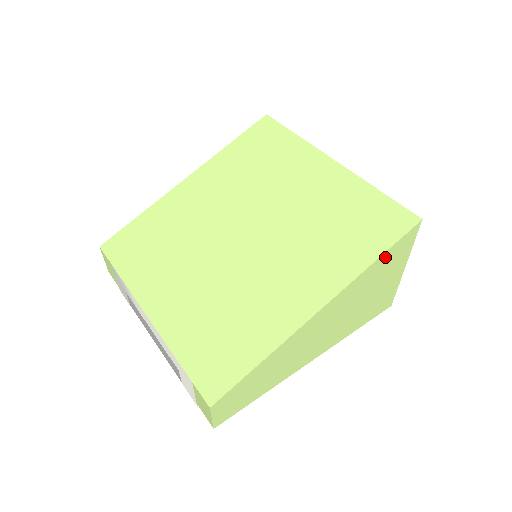
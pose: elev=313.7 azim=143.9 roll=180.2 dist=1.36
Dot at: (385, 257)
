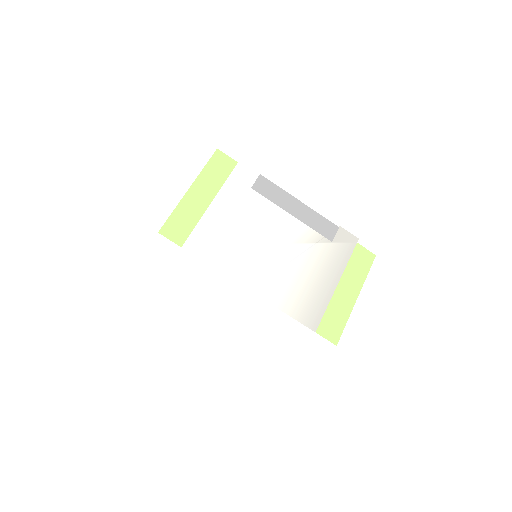
Dot at: occluded
